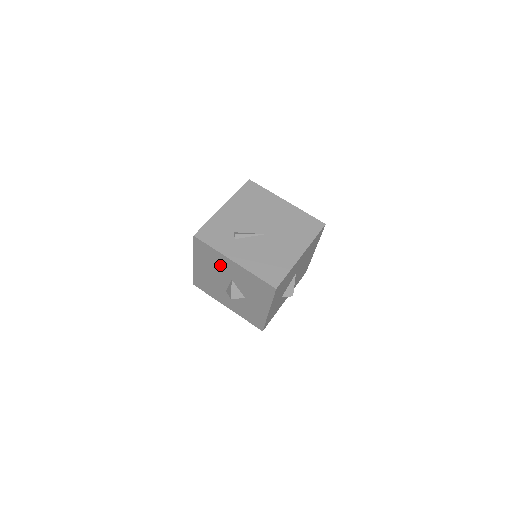
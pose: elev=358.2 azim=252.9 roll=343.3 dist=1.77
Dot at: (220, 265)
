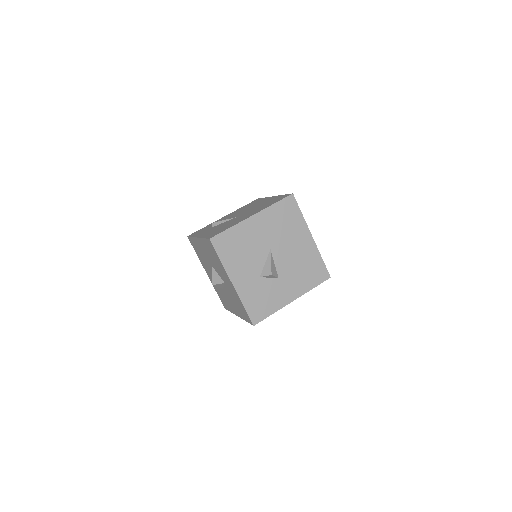
Dot at: (203, 254)
